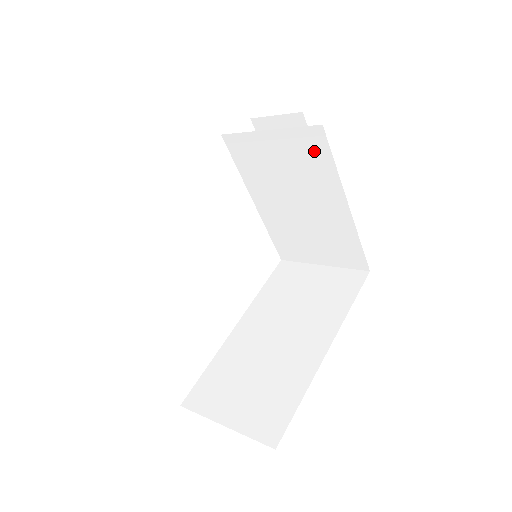
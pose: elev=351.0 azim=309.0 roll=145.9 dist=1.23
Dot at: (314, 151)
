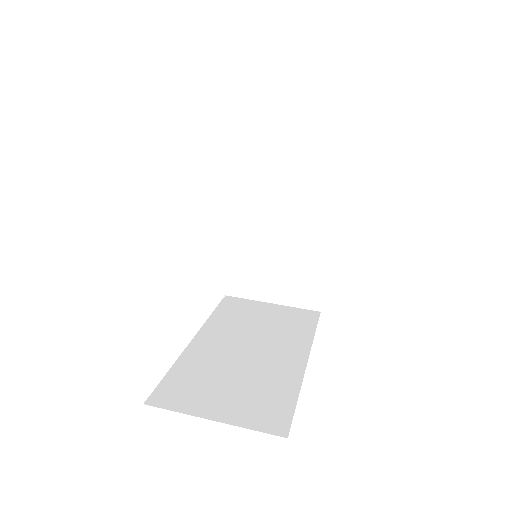
Dot at: (321, 182)
